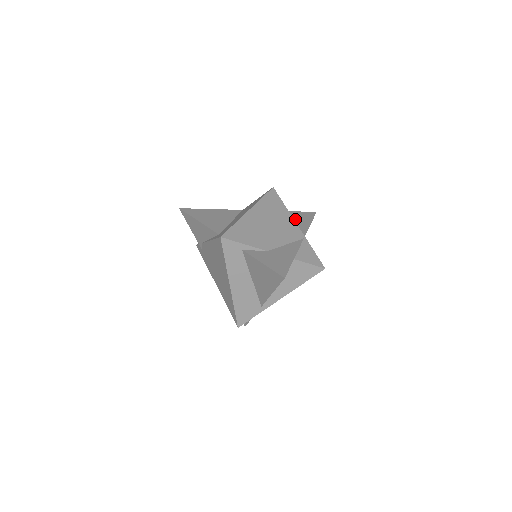
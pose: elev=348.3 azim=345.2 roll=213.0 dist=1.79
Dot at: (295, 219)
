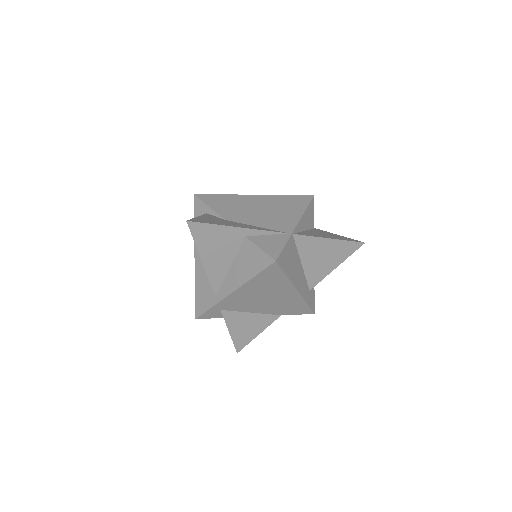
Dot at: (321, 233)
